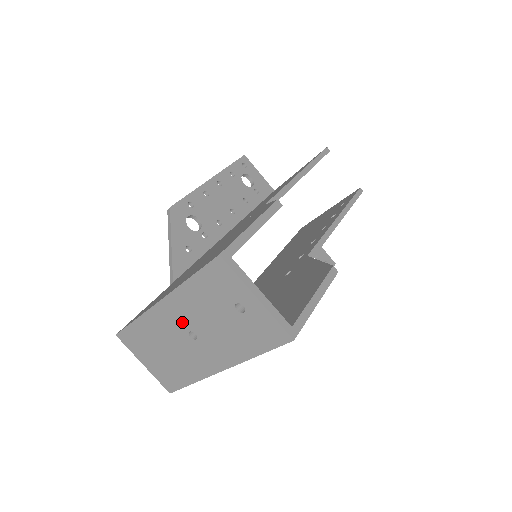
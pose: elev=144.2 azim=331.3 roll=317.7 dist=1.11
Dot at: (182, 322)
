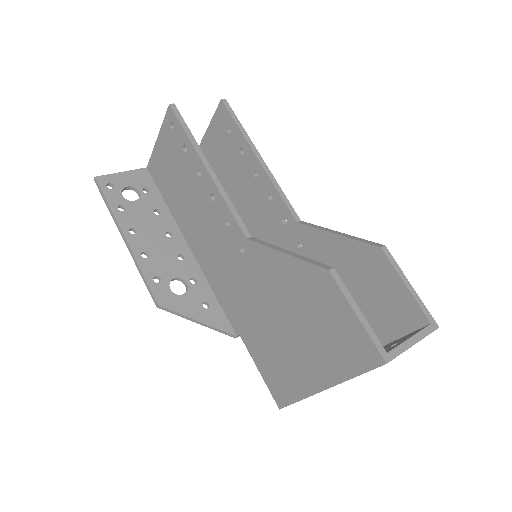
Dot at: occluded
